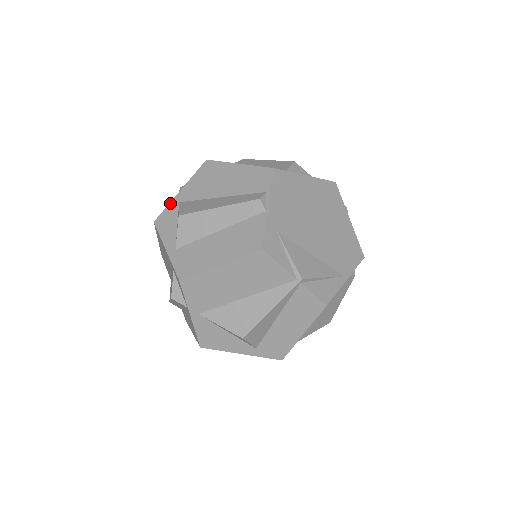
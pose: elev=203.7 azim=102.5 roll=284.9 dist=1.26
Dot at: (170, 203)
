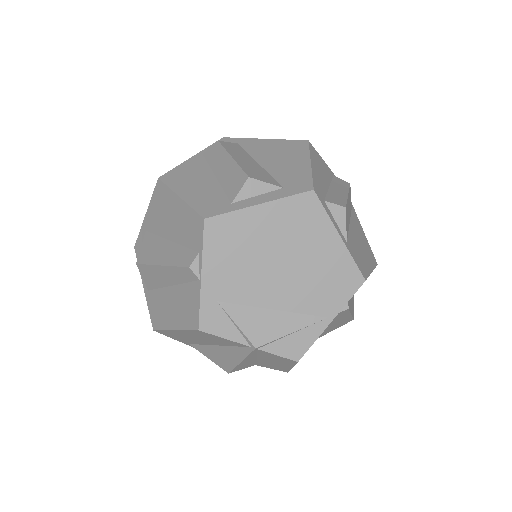
Dot at: (141, 229)
